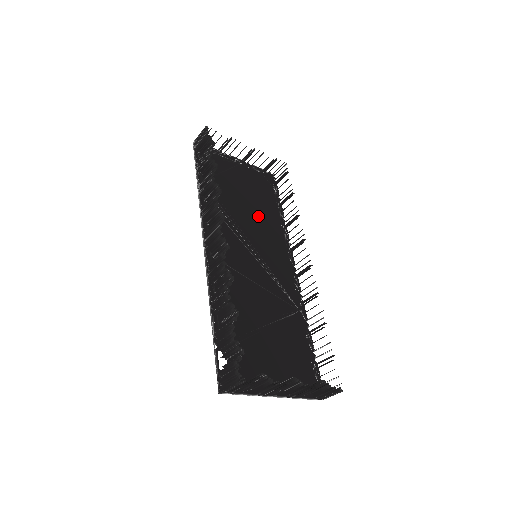
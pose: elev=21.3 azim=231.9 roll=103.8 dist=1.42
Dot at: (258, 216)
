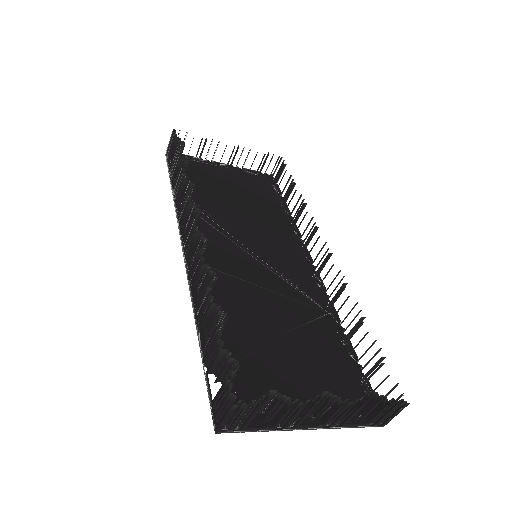
Dot at: (255, 216)
